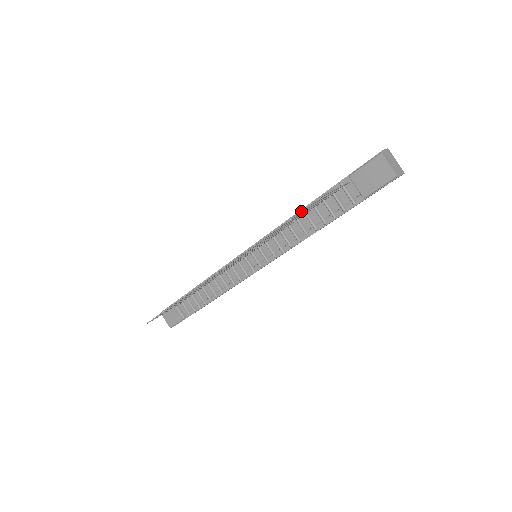
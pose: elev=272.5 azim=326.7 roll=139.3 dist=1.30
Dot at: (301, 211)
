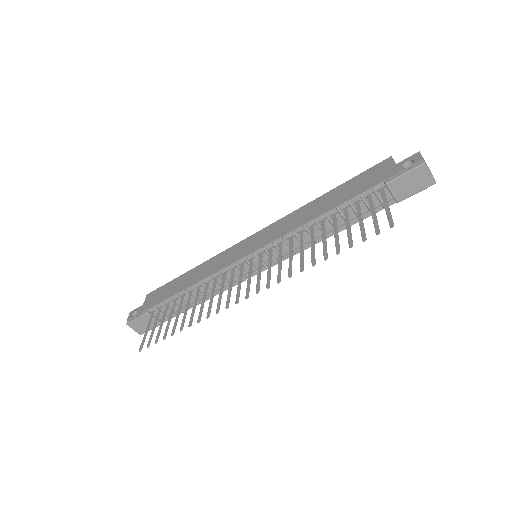
Dot at: (366, 239)
